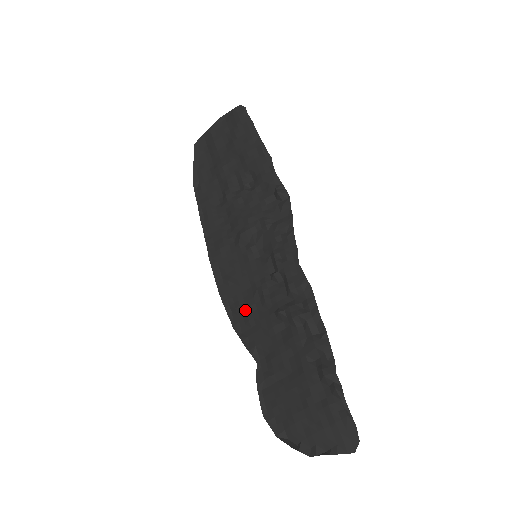
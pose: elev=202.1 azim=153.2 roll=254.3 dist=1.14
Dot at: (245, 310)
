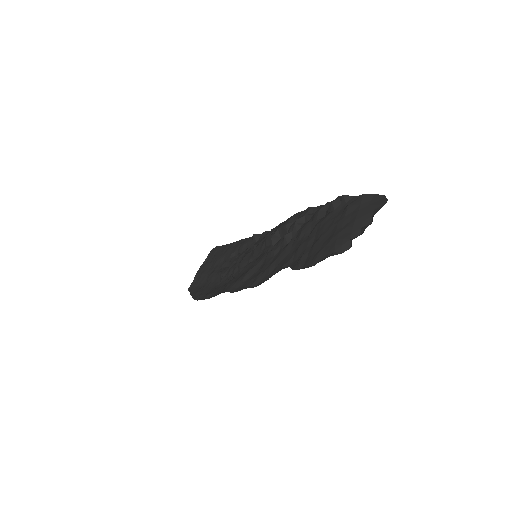
Dot at: (263, 271)
